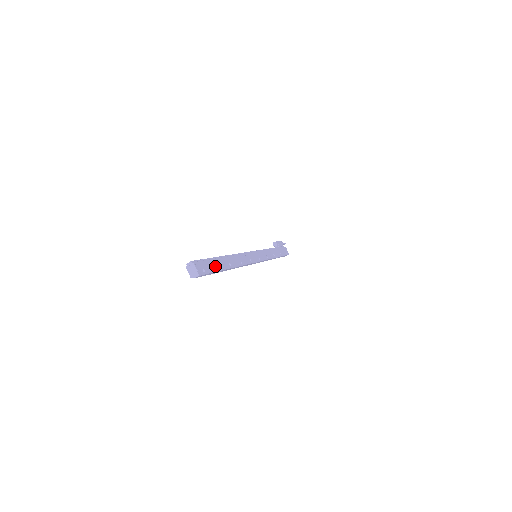
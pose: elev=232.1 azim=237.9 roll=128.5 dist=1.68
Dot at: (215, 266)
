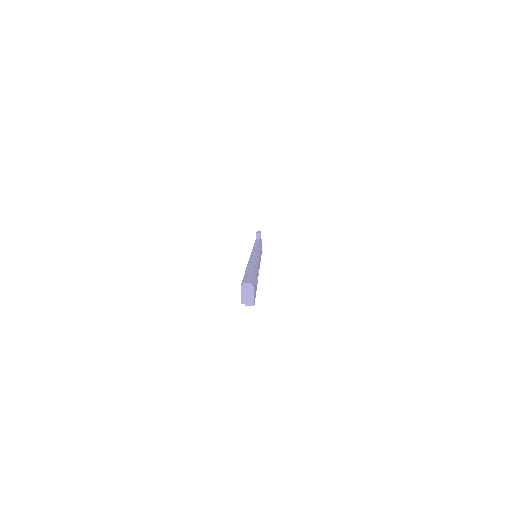
Dot at: occluded
